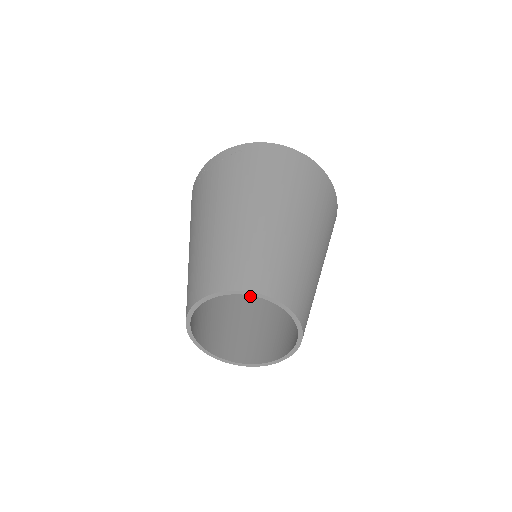
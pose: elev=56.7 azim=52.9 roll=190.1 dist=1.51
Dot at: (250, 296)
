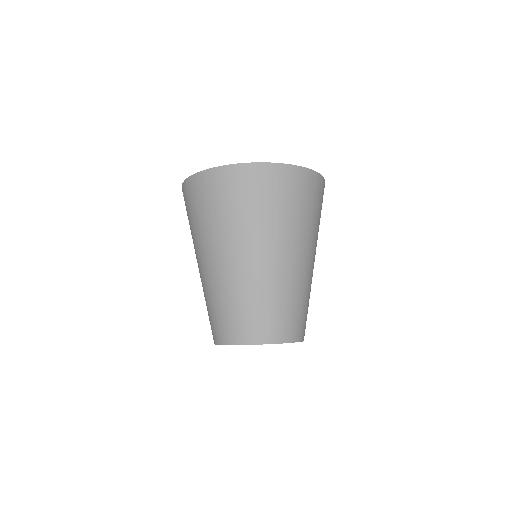
Dot at: occluded
